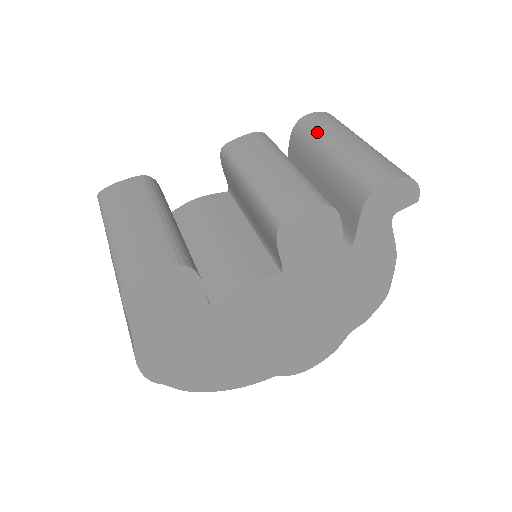
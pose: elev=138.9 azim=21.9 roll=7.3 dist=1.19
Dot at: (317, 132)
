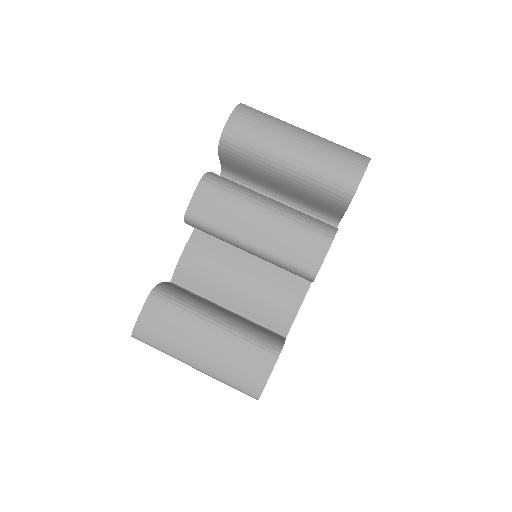
Dot at: (254, 150)
